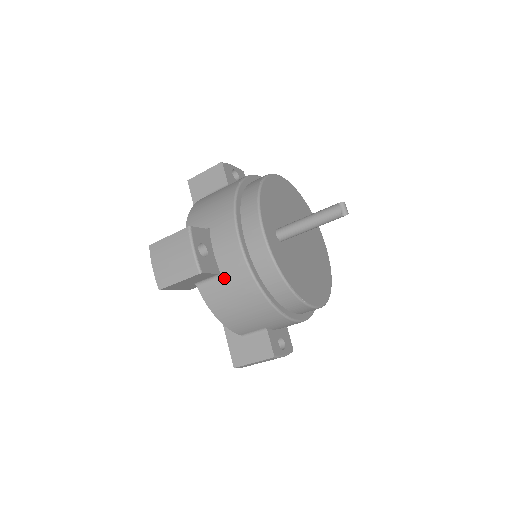
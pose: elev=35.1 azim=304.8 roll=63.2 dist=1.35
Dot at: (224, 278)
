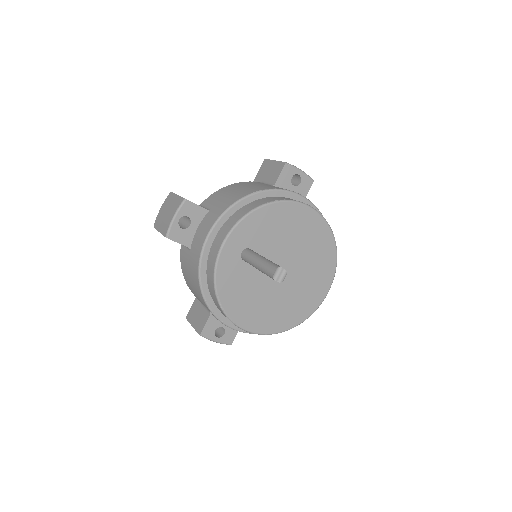
Dot at: (190, 253)
